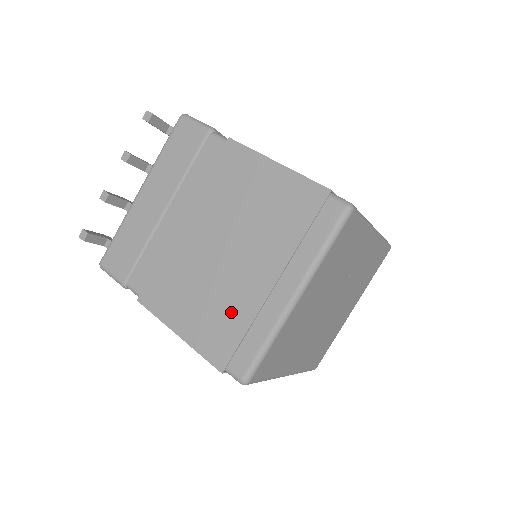
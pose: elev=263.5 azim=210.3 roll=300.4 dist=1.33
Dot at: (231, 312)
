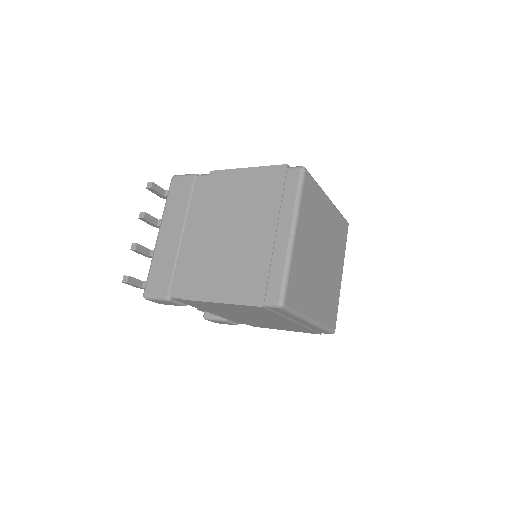
Dot at: (253, 266)
